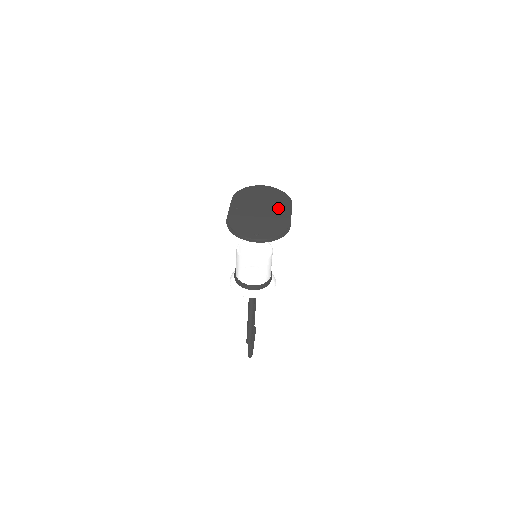
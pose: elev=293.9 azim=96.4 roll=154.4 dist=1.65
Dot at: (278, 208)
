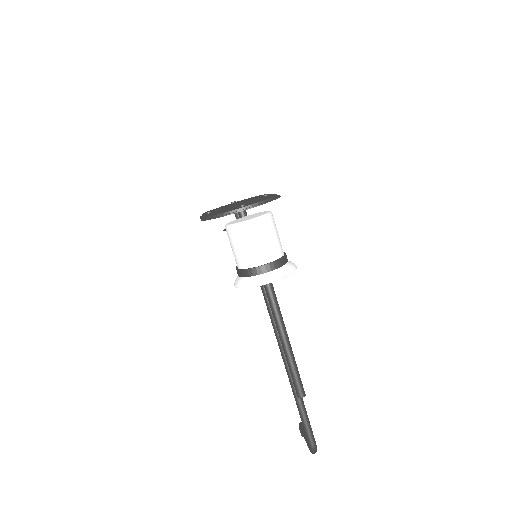
Dot at: occluded
